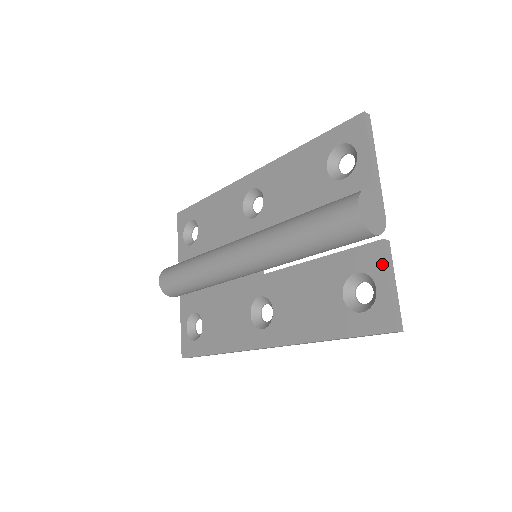
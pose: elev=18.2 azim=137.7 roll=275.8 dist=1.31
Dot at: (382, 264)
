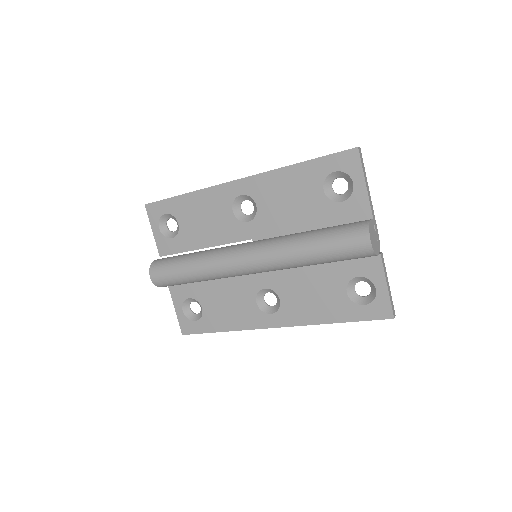
Dot at: (380, 272)
